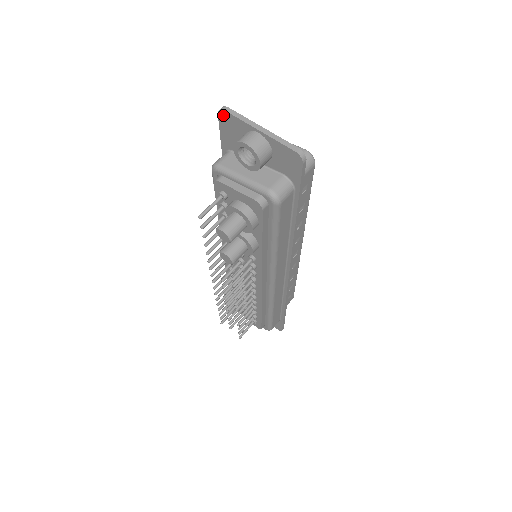
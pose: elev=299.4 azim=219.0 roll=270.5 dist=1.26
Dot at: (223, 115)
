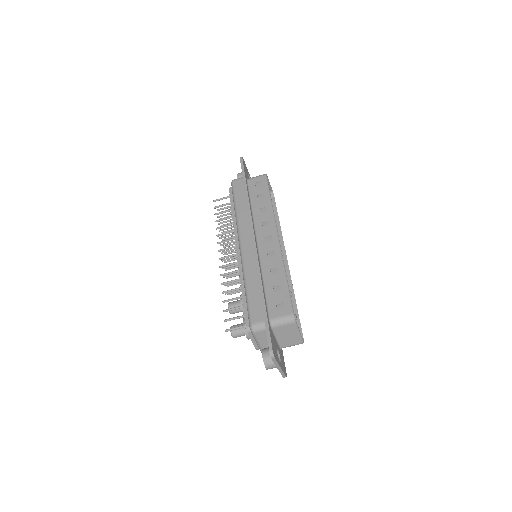
Dot at: (270, 354)
